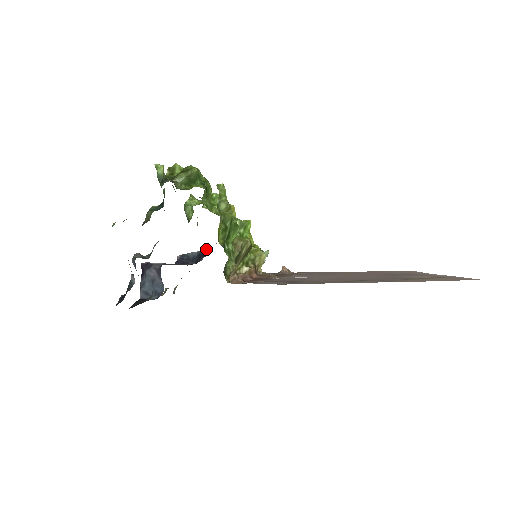
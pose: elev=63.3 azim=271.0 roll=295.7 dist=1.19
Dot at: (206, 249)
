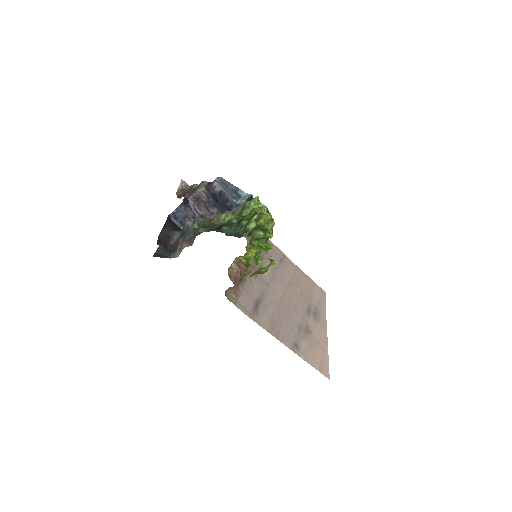
Dot at: (236, 202)
